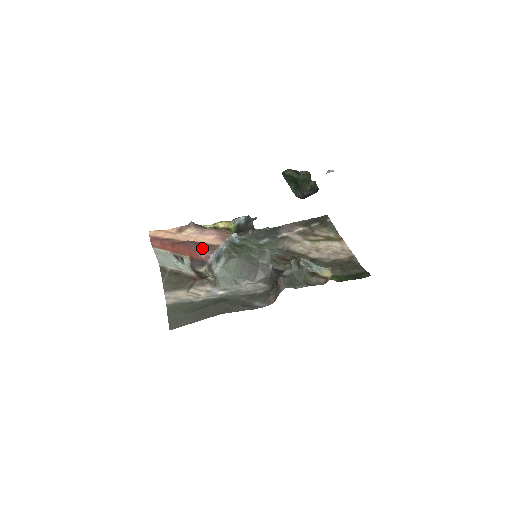
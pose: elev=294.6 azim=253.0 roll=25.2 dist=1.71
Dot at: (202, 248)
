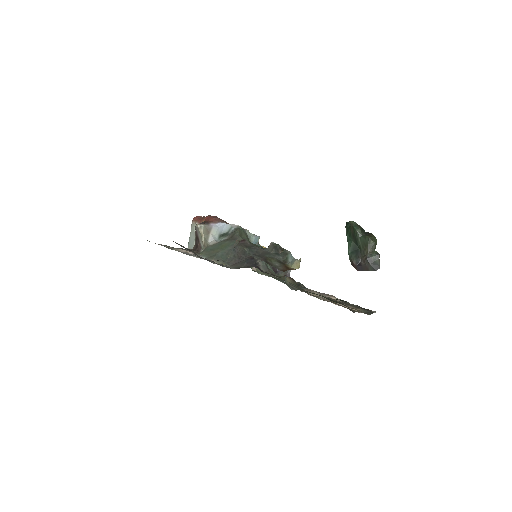
Dot at: occluded
